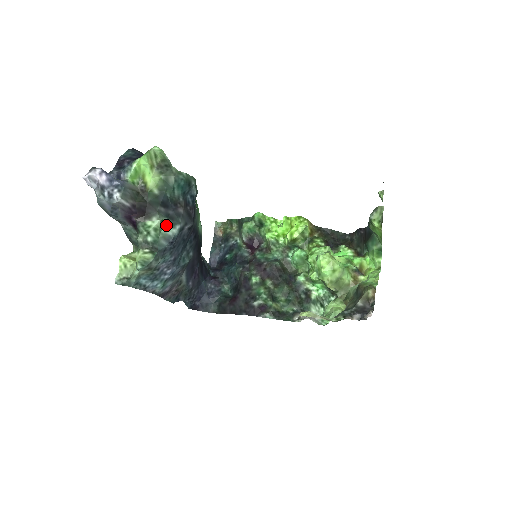
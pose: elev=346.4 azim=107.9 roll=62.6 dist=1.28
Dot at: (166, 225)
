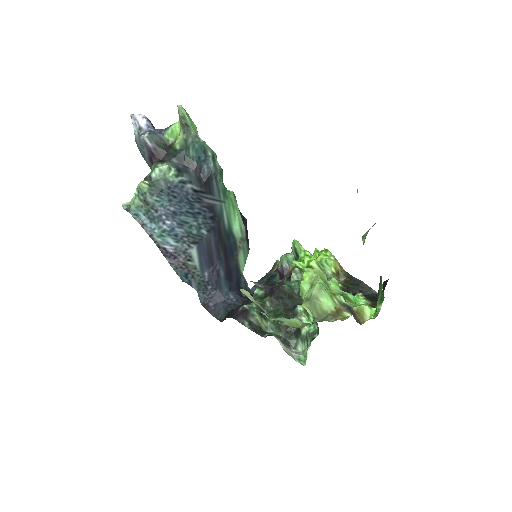
Dot at: (172, 173)
